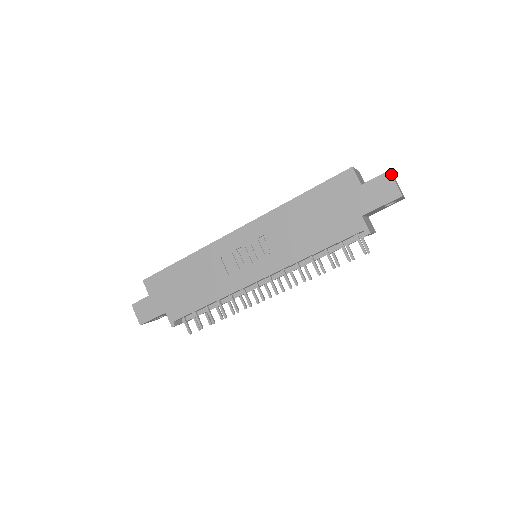
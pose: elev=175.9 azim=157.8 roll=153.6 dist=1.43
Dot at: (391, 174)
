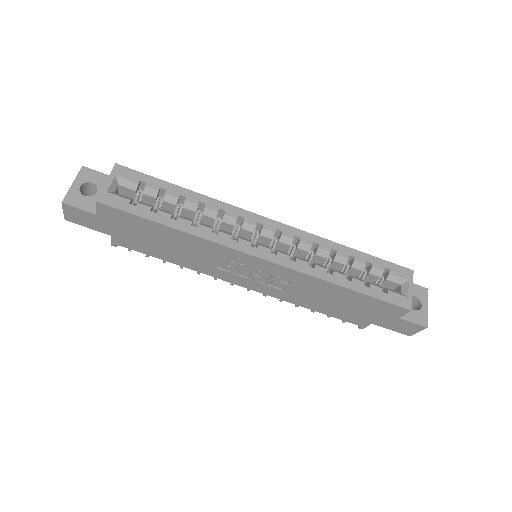
Dot at: occluded
